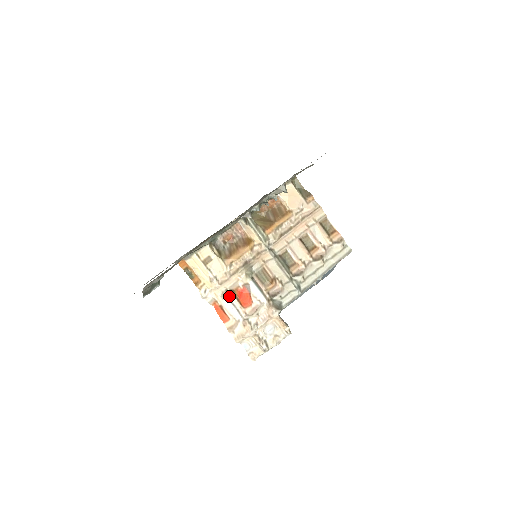
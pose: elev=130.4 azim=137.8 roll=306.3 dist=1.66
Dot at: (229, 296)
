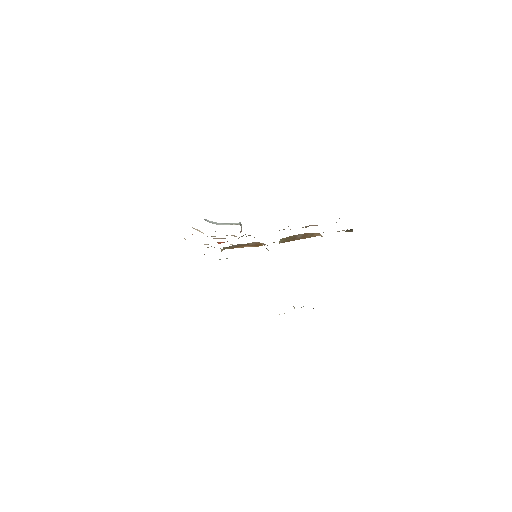
Dot at: occluded
